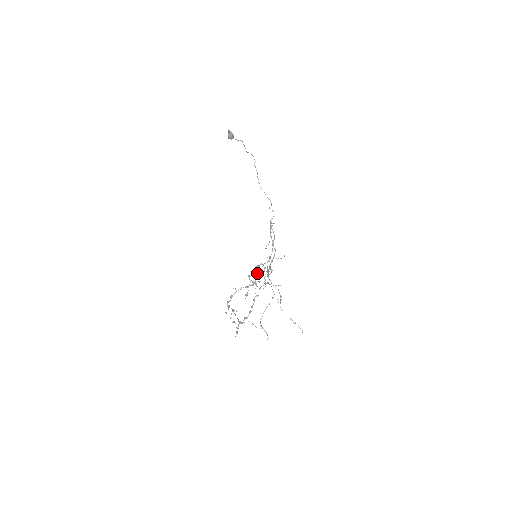
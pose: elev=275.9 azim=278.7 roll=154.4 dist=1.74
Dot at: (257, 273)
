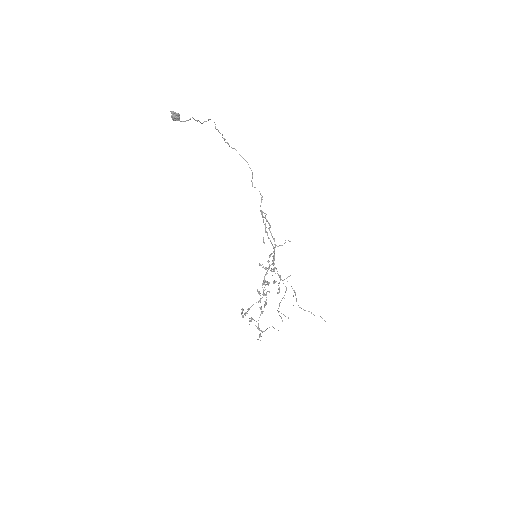
Dot at: (264, 278)
